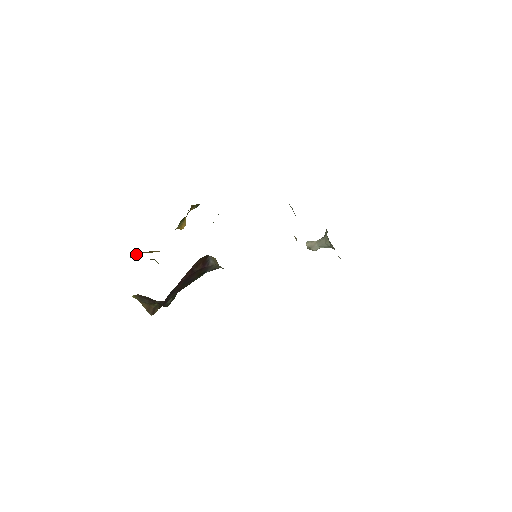
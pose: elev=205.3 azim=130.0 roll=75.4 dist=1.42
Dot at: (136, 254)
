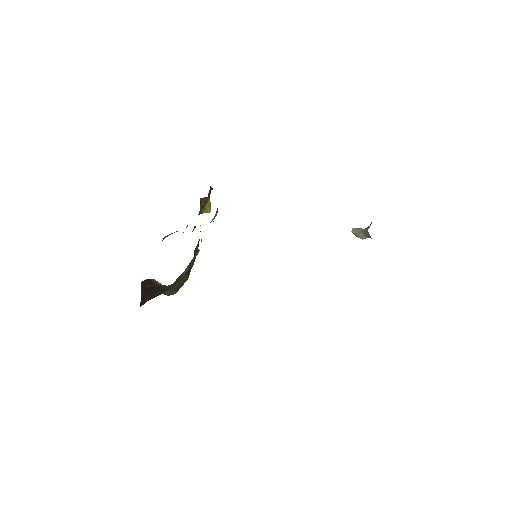
Dot at: (172, 233)
